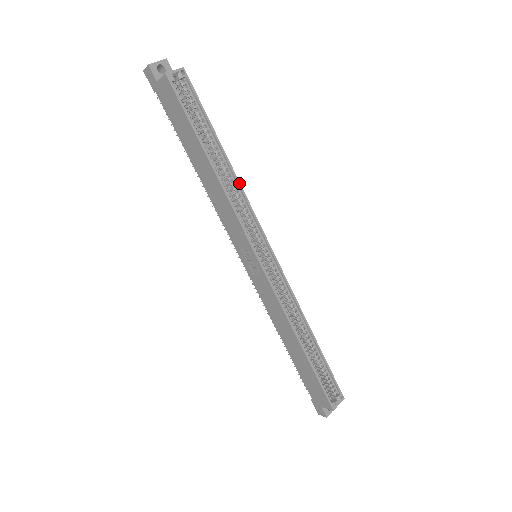
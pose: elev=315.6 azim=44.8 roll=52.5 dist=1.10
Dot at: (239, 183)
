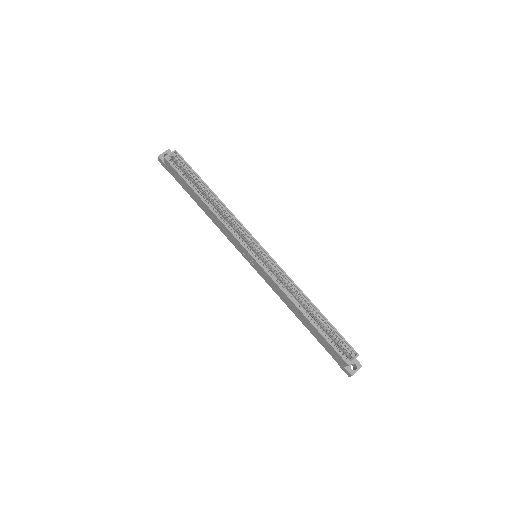
Dot at: (227, 208)
